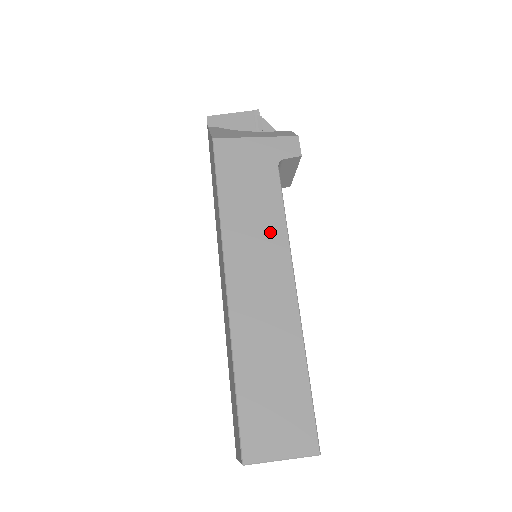
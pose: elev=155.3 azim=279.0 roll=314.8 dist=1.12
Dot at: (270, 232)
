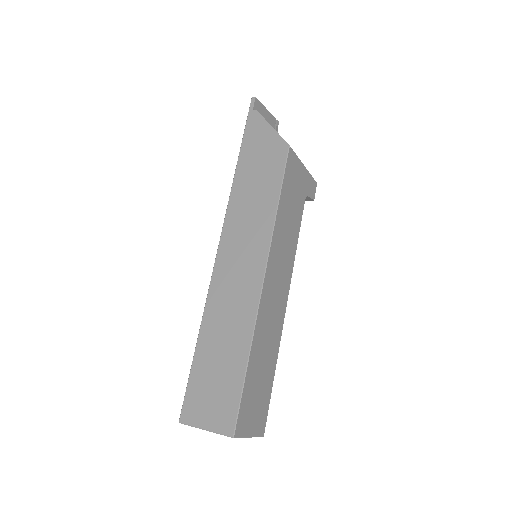
Dot at: (290, 251)
